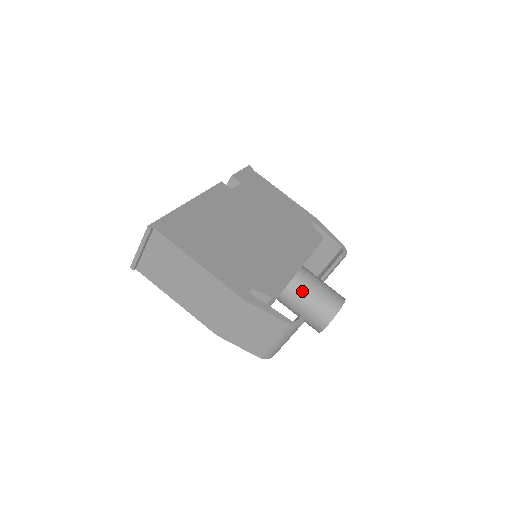
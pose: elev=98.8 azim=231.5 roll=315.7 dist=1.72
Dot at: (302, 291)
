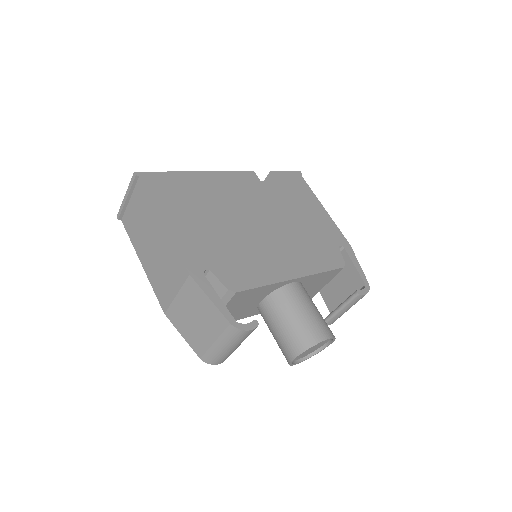
Dot at: (282, 306)
